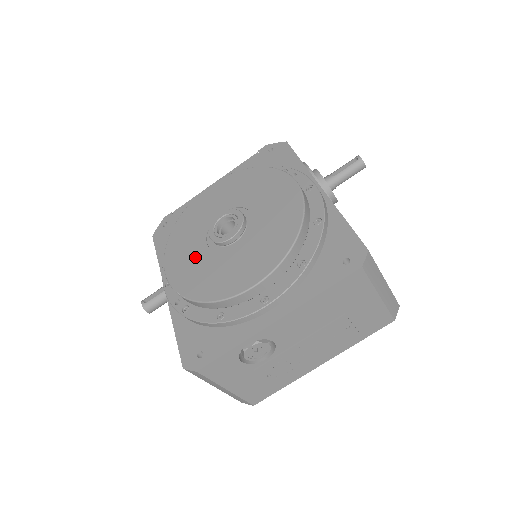
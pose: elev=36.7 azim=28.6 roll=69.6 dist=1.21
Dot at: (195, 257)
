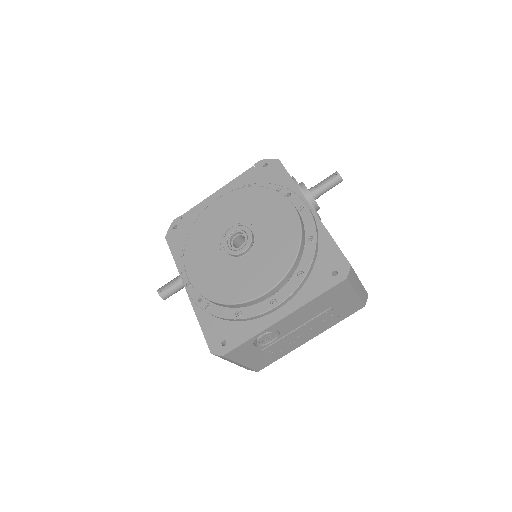
Dot at: (212, 265)
